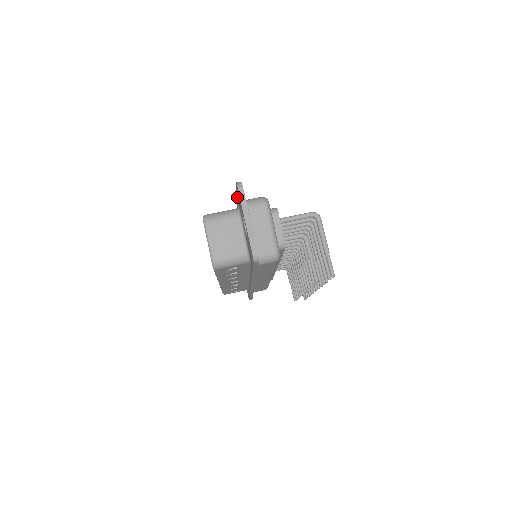
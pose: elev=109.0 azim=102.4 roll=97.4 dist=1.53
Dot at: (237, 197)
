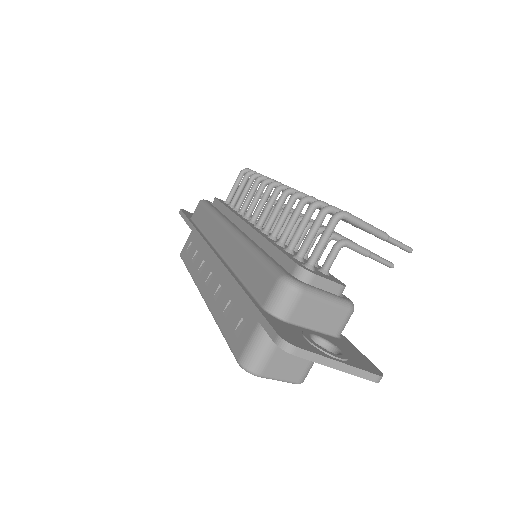
Dot at: occluded
